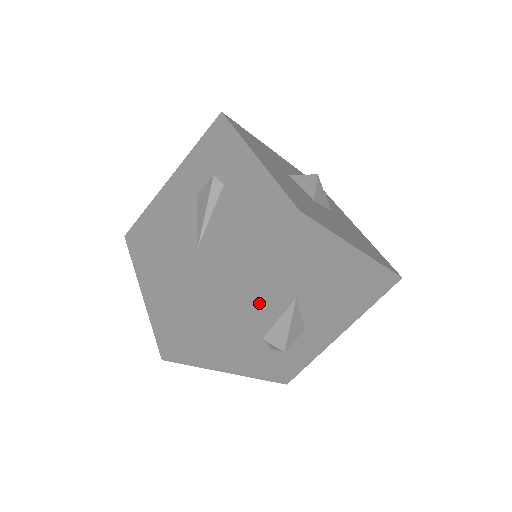
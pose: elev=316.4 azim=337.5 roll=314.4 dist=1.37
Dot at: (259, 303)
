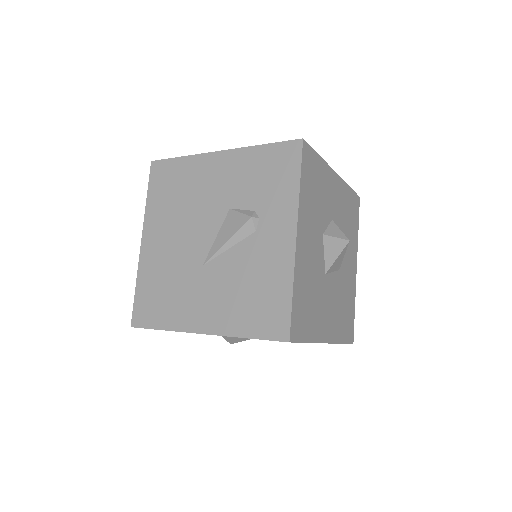
Dot at: occluded
